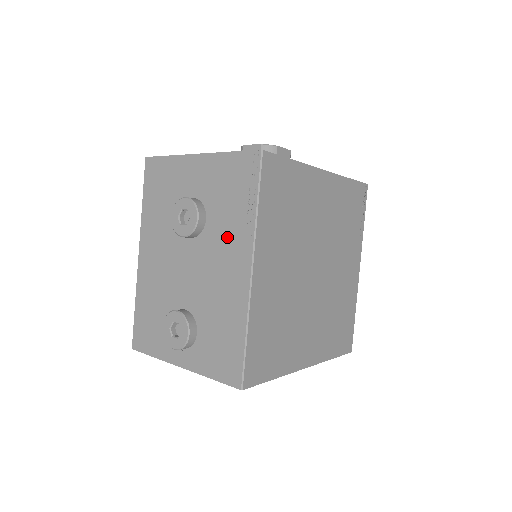
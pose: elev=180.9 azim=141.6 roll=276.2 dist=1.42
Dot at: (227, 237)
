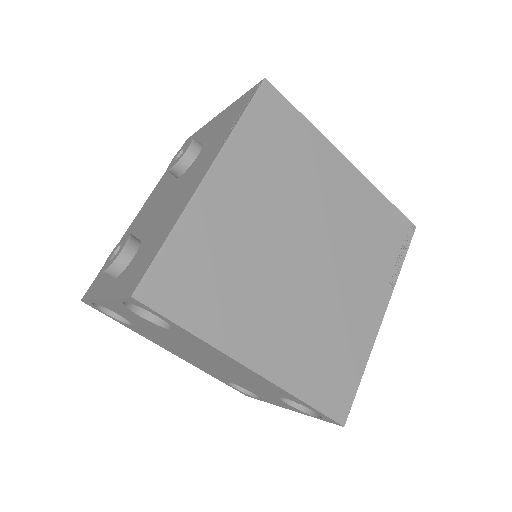
Dot at: (204, 158)
